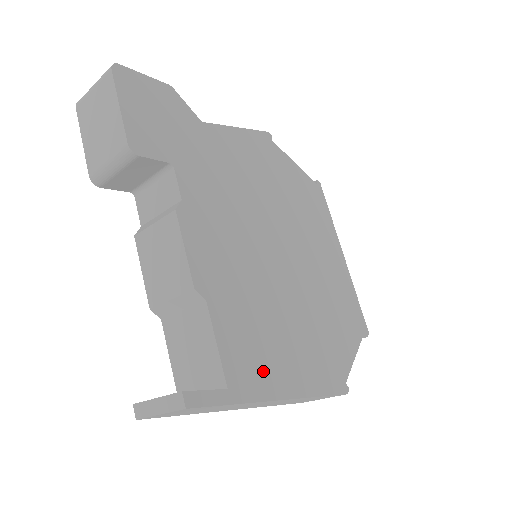
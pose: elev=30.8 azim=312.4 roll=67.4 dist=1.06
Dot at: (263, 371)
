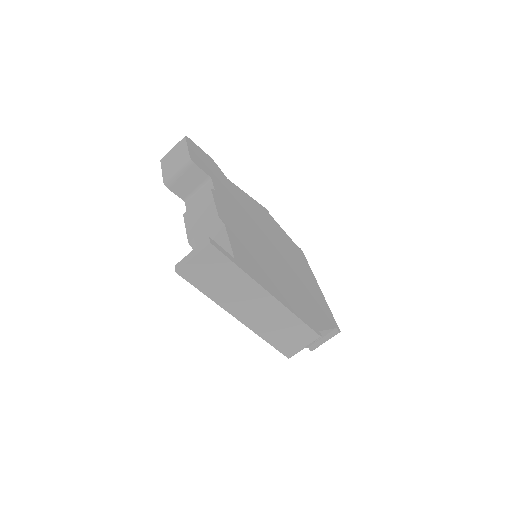
Dot at: (257, 273)
